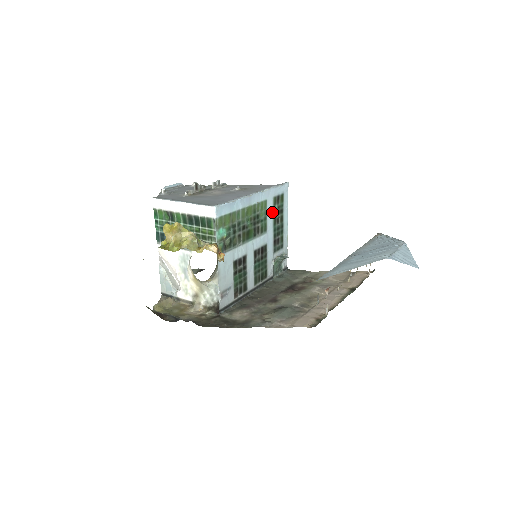
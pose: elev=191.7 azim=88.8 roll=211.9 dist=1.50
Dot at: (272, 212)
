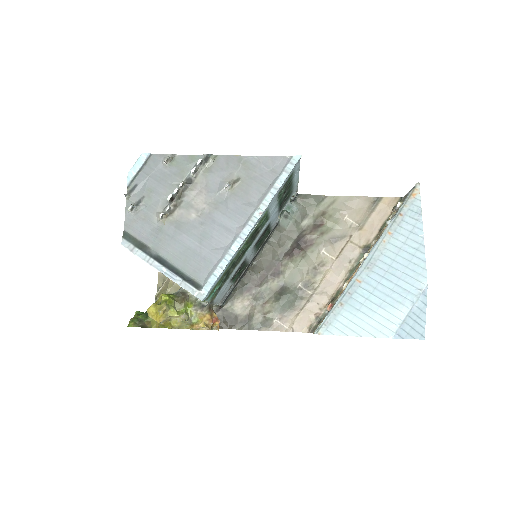
Dot at: (276, 202)
